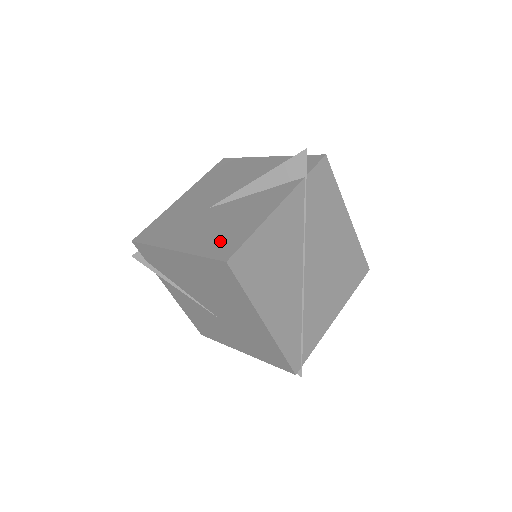
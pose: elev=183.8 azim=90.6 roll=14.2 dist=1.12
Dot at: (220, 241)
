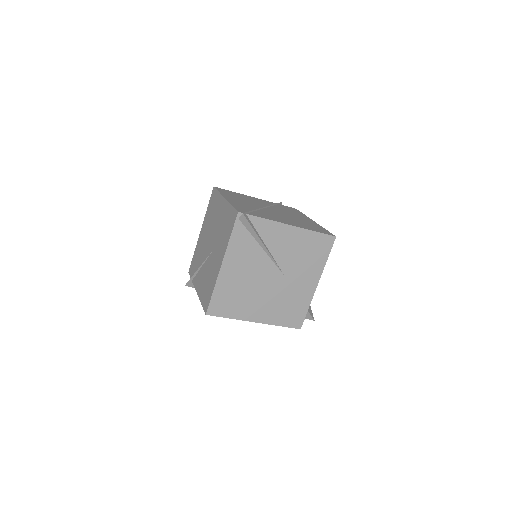
Dot at: occluded
